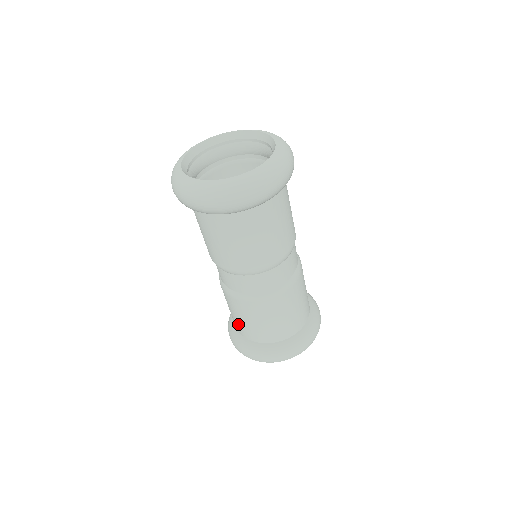
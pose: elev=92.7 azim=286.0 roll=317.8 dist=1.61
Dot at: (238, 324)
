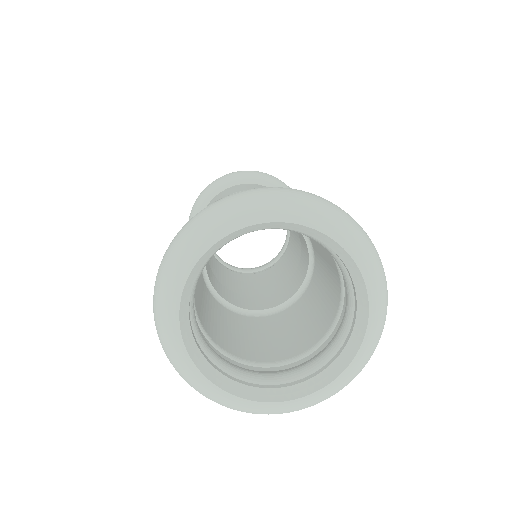
Dot at: occluded
